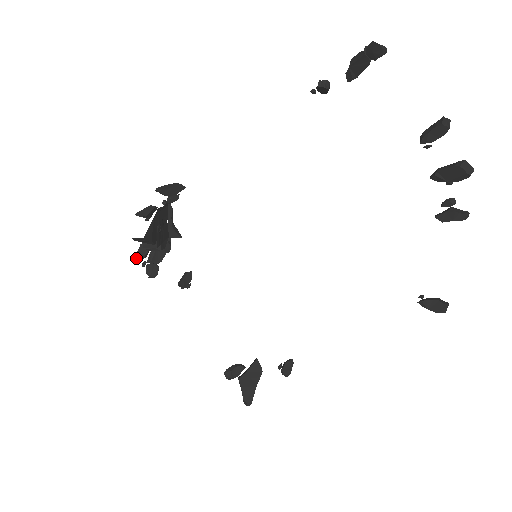
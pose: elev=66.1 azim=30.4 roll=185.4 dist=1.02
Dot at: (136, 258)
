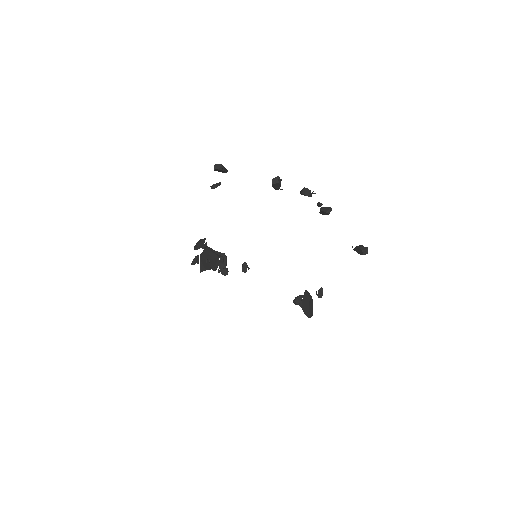
Dot at: occluded
